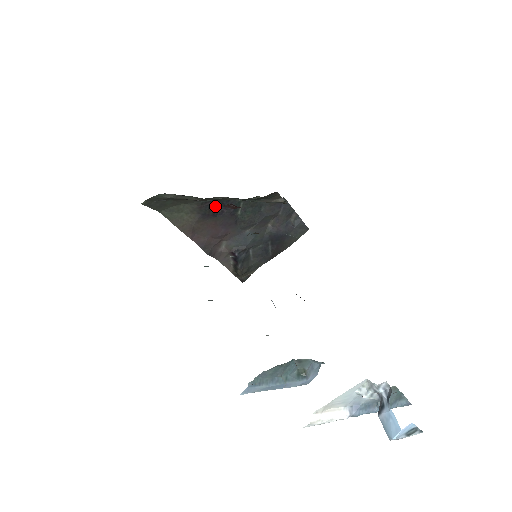
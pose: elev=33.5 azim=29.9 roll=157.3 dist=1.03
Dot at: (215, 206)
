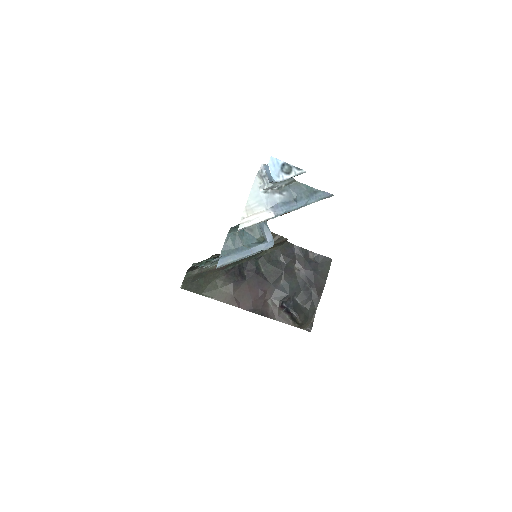
Dot at: (239, 271)
